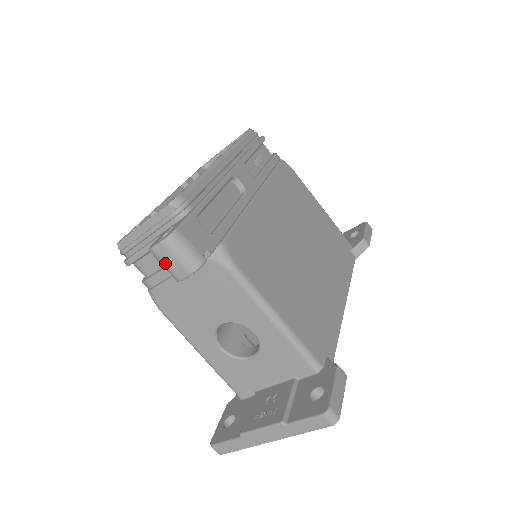
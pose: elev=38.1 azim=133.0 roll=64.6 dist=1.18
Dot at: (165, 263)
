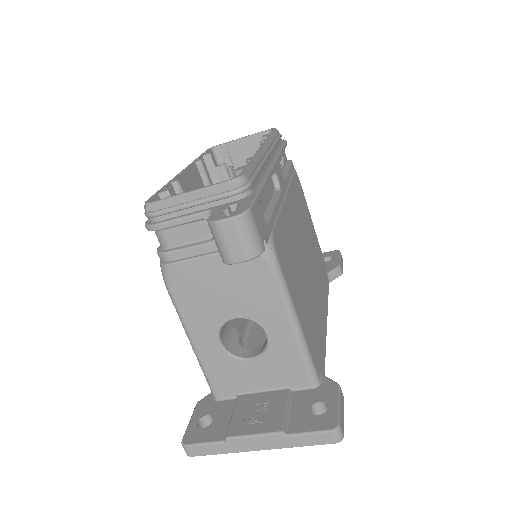
Dot at: (224, 241)
